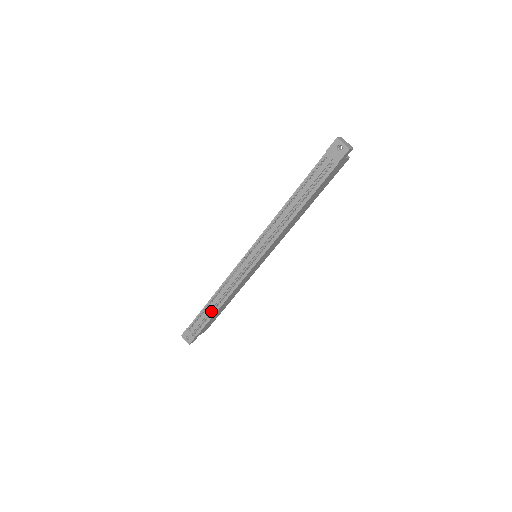
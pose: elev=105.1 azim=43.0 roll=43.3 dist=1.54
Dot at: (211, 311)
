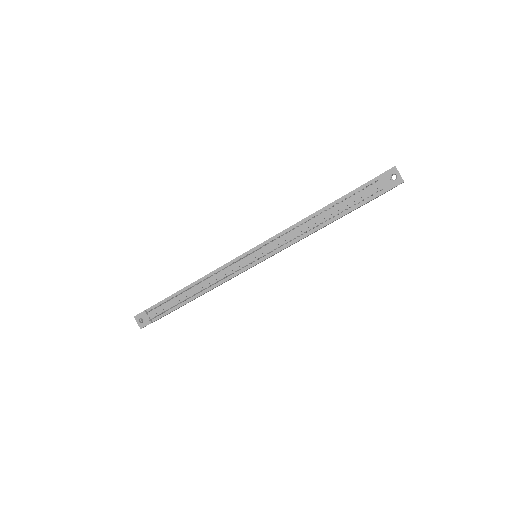
Dot at: (182, 299)
